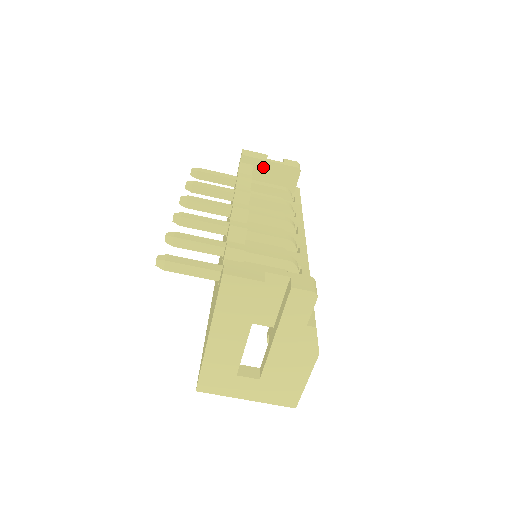
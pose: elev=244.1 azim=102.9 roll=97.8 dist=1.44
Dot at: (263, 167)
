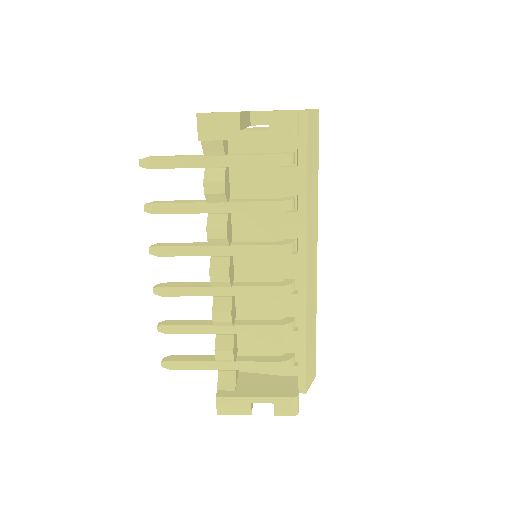
Dot at: occluded
